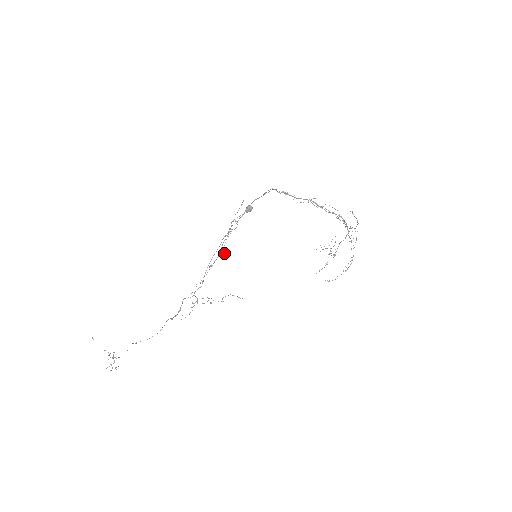
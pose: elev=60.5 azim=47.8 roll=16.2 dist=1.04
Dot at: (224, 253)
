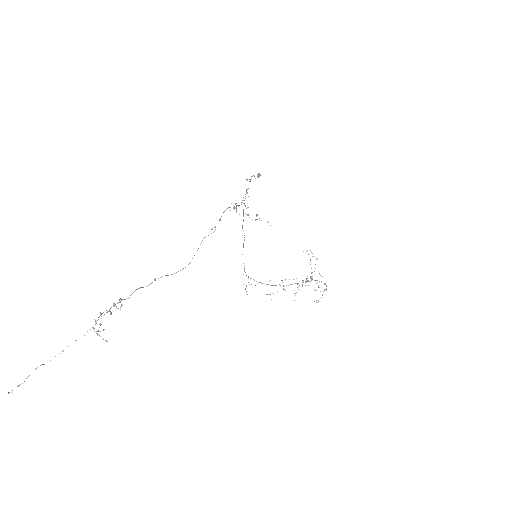
Dot at: (254, 176)
